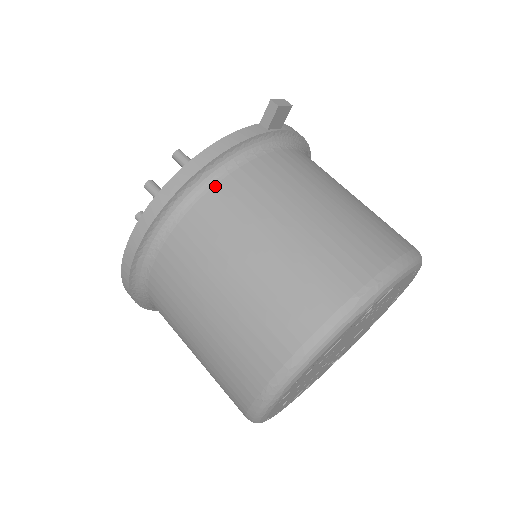
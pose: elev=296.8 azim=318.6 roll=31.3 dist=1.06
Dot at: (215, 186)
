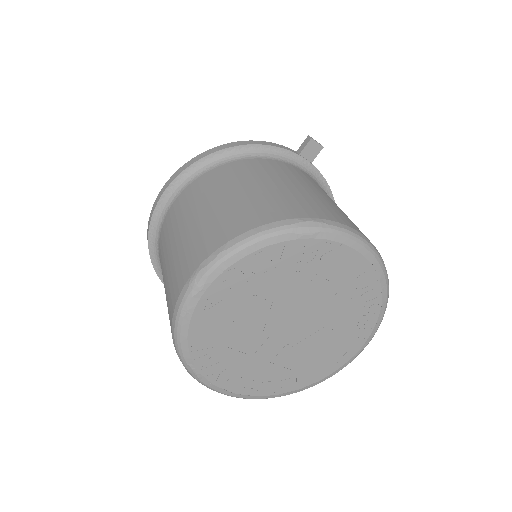
Dot at: (242, 160)
